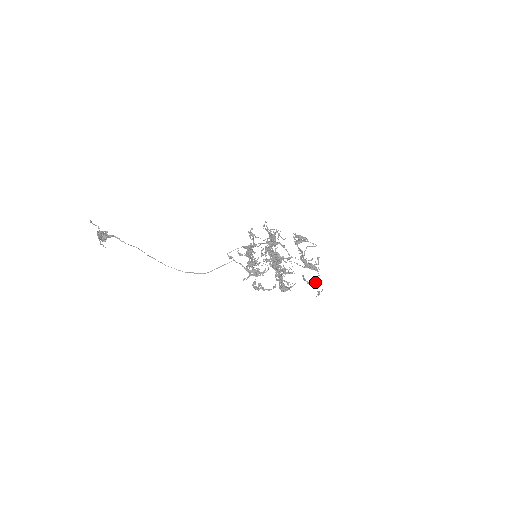
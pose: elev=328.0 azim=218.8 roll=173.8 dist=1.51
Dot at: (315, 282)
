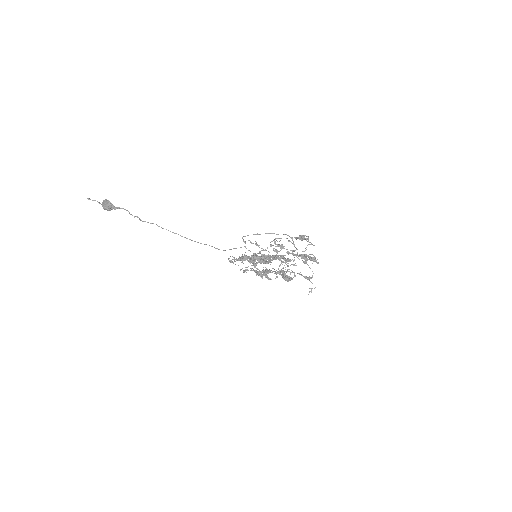
Dot at: (311, 278)
